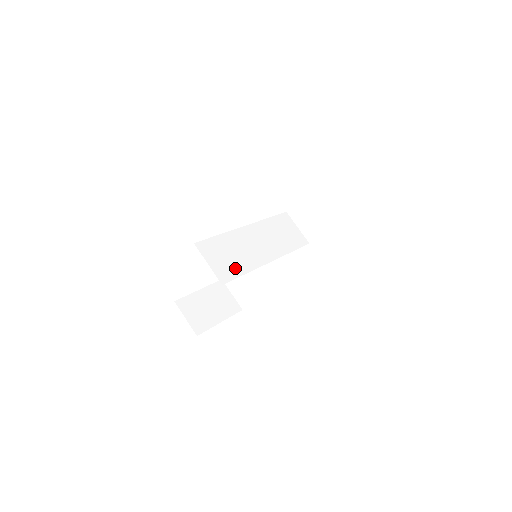
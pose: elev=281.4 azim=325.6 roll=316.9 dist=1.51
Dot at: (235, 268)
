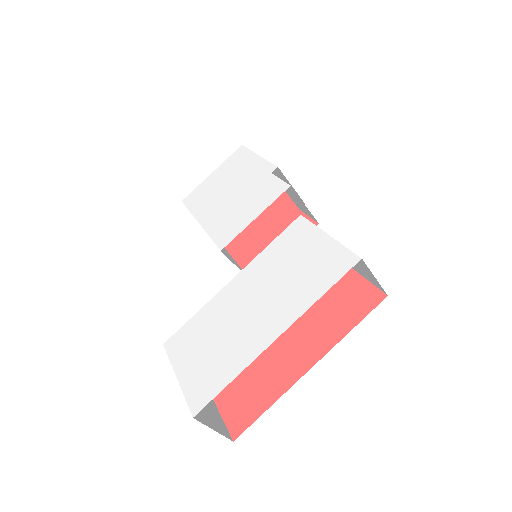
Dot at: occluded
